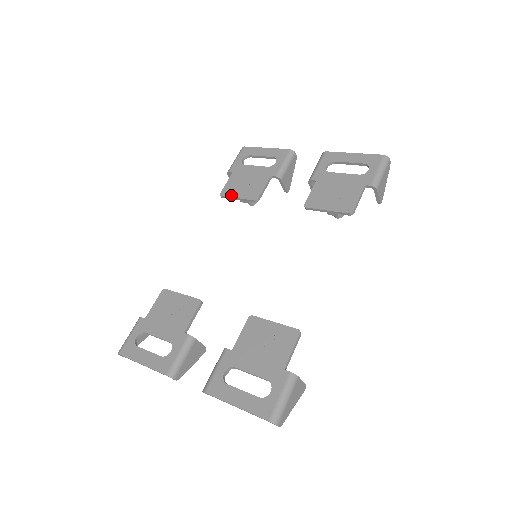
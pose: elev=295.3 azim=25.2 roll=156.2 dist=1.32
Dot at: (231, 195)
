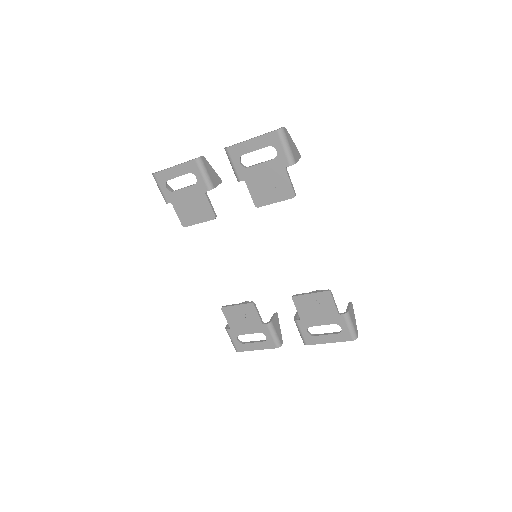
Dot at: (192, 223)
